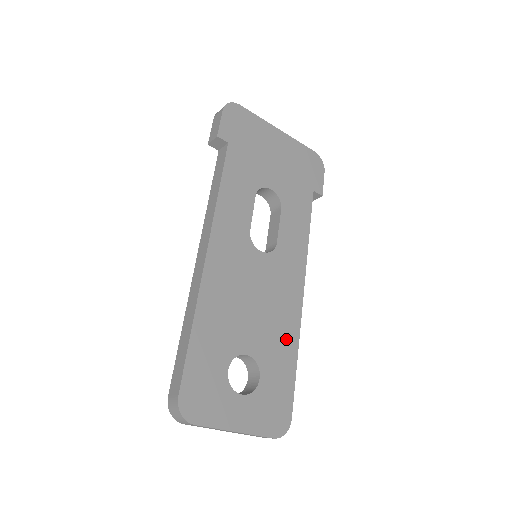
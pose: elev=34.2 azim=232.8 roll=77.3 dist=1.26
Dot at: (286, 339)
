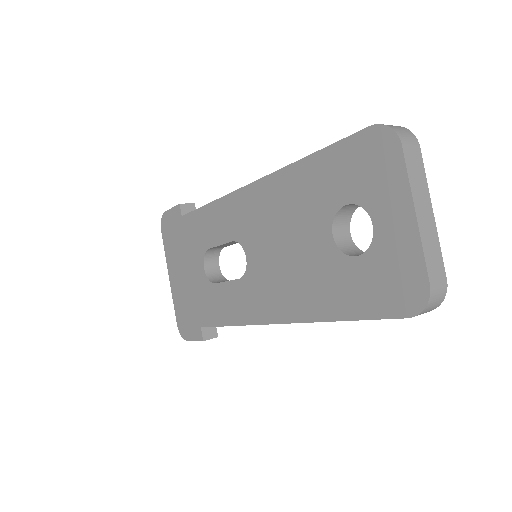
Dot at: occluded
